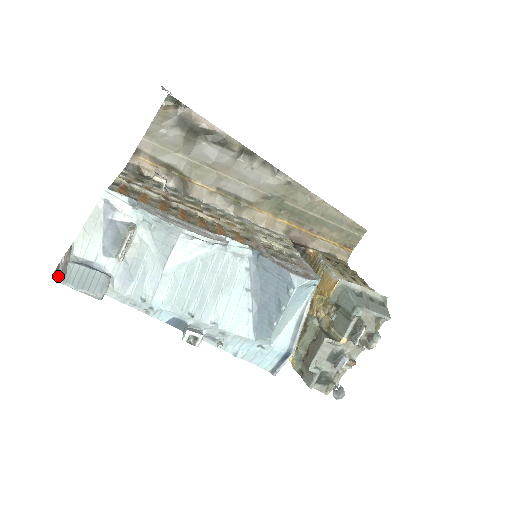
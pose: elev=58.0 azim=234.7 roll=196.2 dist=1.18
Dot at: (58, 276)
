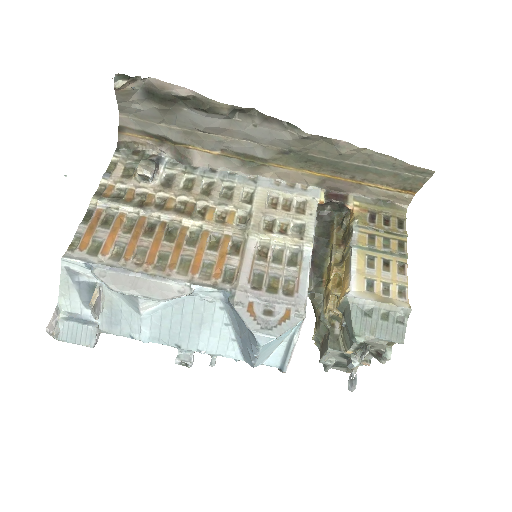
Dot at: (53, 337)
